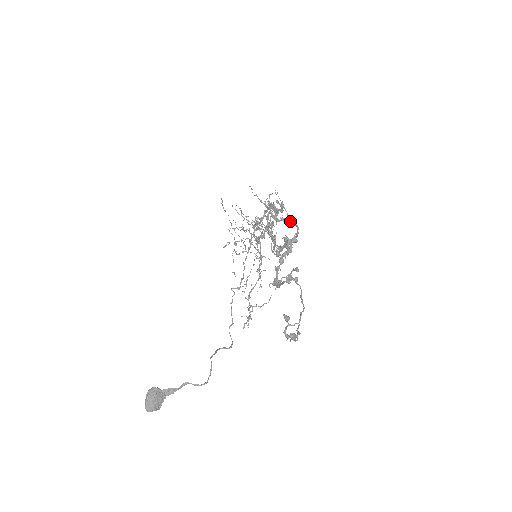
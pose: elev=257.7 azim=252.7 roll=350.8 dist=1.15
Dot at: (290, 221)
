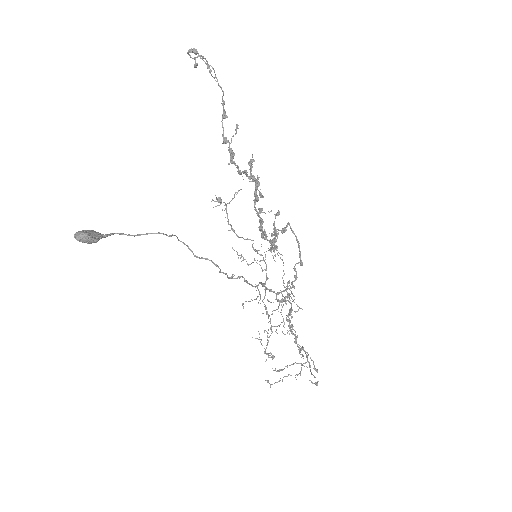
Dot at: (283, 229)
